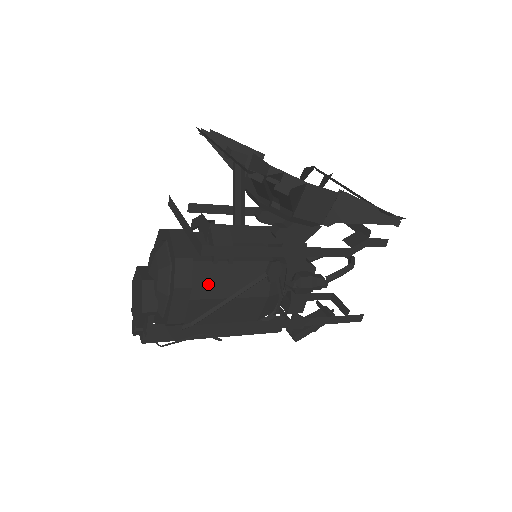
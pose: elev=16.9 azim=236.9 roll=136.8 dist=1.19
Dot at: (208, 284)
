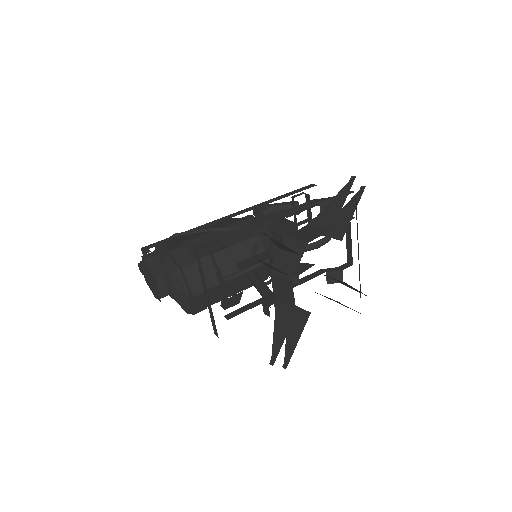
Dot at: occluded
